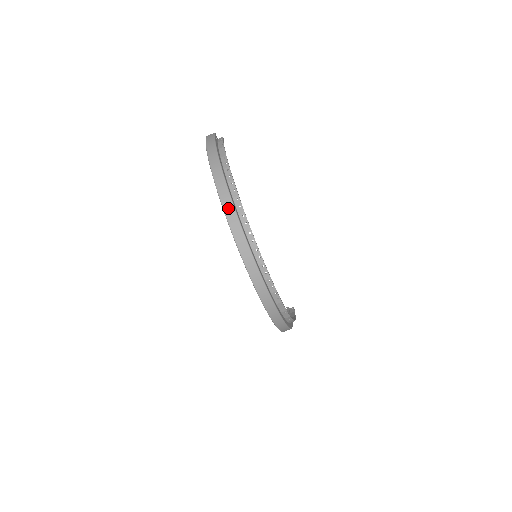
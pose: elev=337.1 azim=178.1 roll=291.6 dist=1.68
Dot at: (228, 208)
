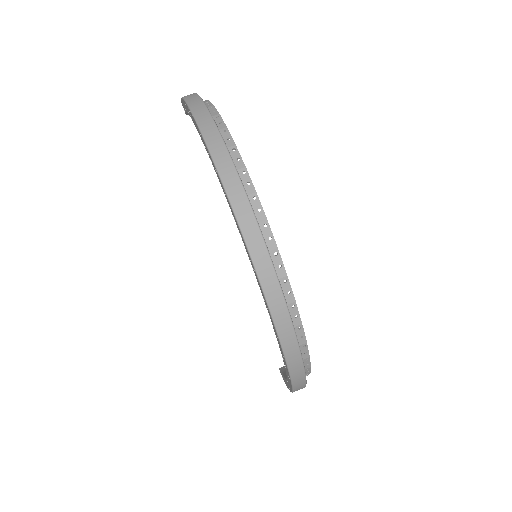
Dot at: (220, 157)
